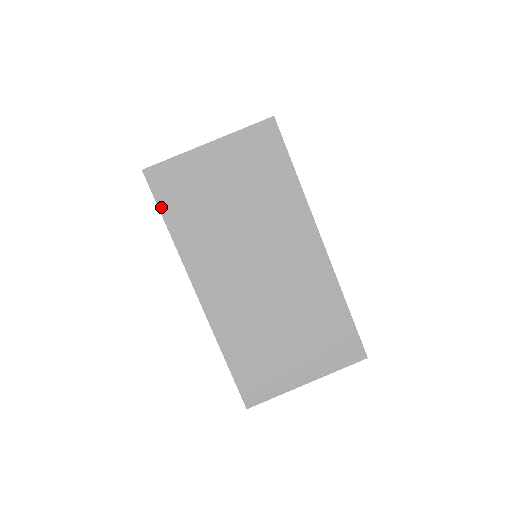
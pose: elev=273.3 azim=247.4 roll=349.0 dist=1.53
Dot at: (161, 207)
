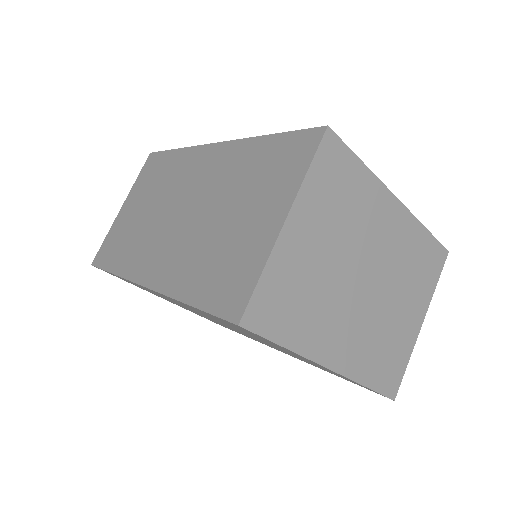
Dot at: (105, 268)
